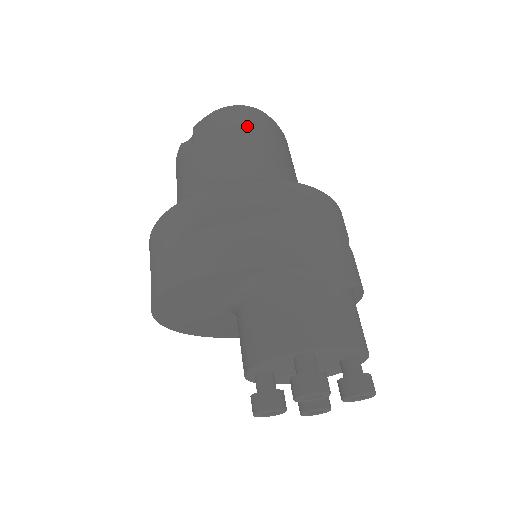
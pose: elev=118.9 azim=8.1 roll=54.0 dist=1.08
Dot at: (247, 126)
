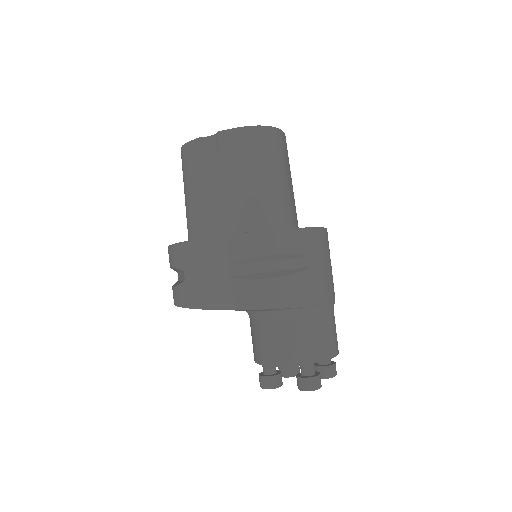
Dot at: (273, 152)
